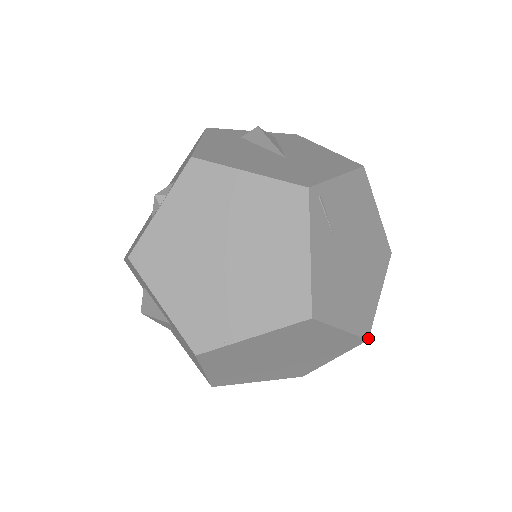
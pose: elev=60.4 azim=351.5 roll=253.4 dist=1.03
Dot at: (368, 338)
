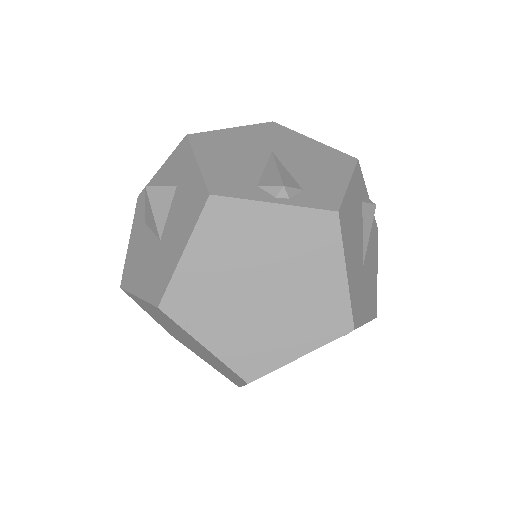
Dot at: occluded
